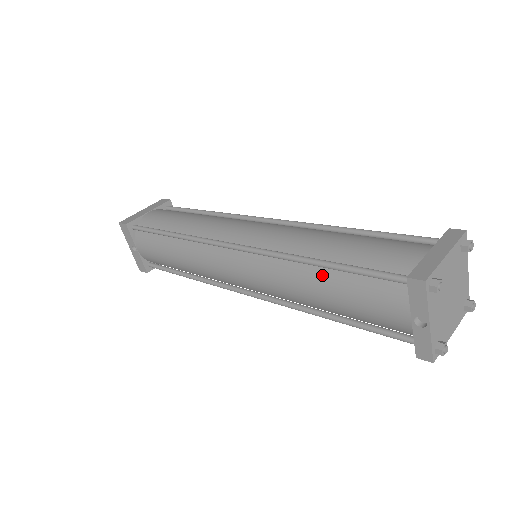
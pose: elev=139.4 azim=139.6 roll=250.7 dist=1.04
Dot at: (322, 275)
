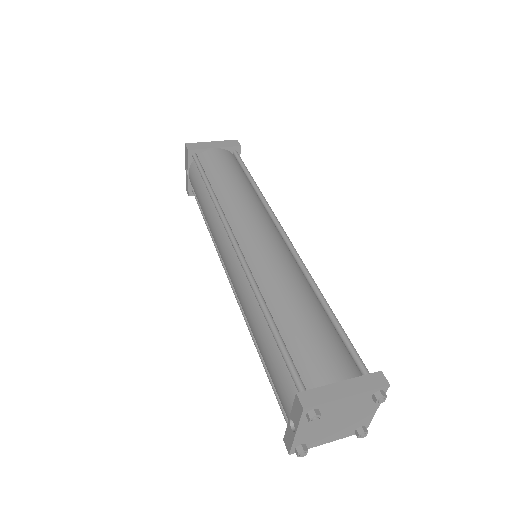
Dot at: (265, 327)
